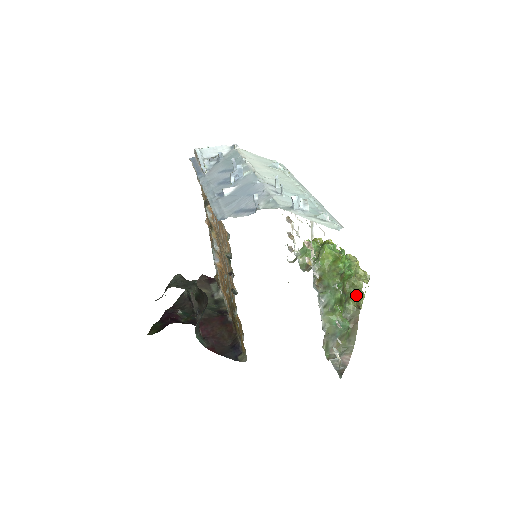
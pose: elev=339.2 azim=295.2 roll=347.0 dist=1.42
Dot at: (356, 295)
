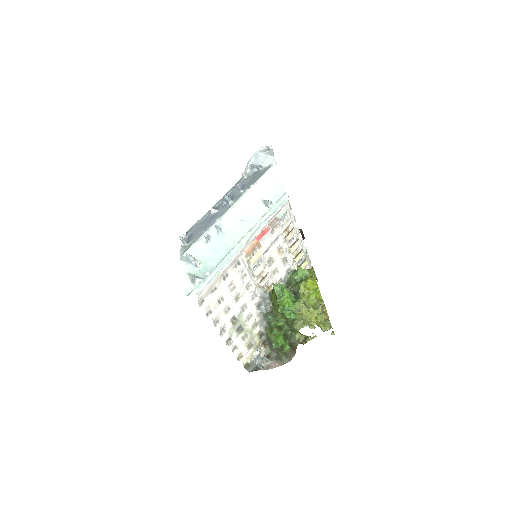
Dot at: (300, 333)
